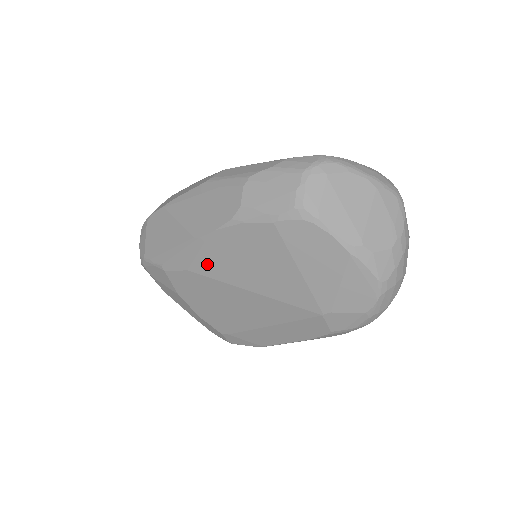
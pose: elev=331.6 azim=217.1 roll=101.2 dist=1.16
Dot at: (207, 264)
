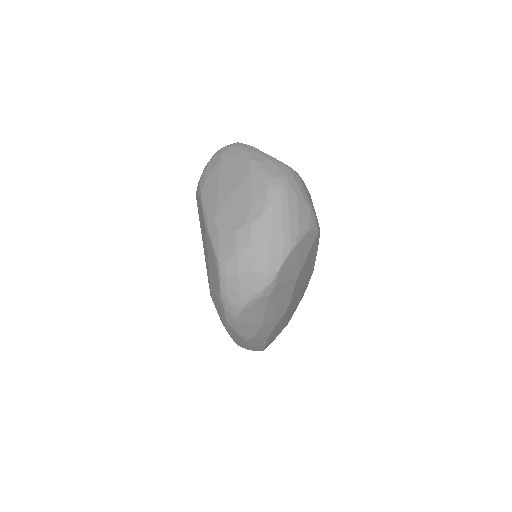
Dot at: occluded
